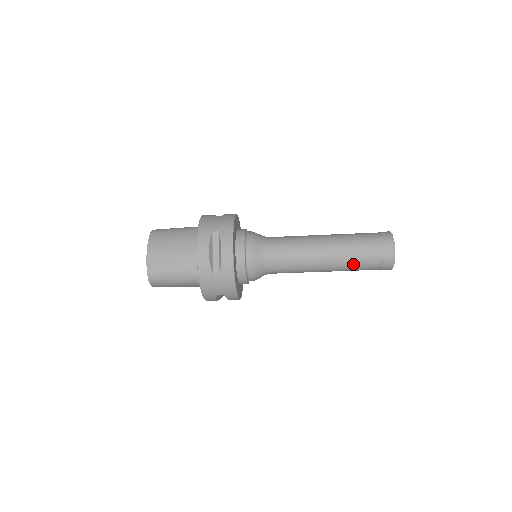
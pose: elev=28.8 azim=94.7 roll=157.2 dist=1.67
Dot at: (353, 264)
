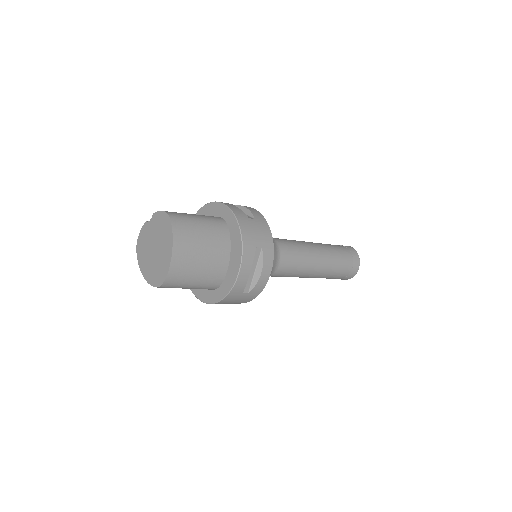
Dot at: (328, 277)
